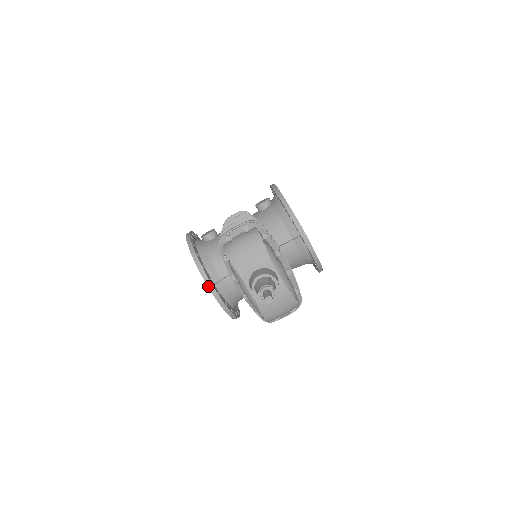
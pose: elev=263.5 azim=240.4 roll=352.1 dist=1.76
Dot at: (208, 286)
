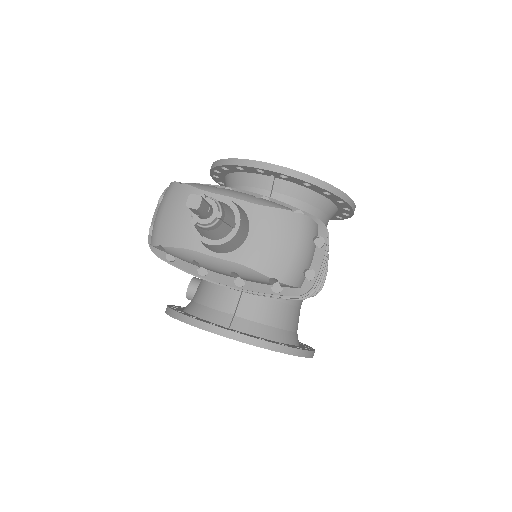
Dot at: (212, 332)
